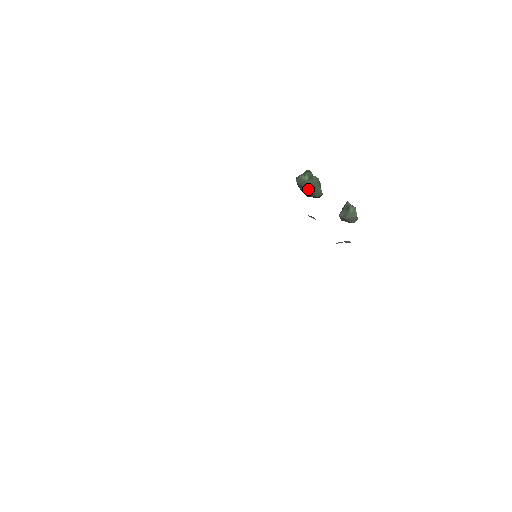
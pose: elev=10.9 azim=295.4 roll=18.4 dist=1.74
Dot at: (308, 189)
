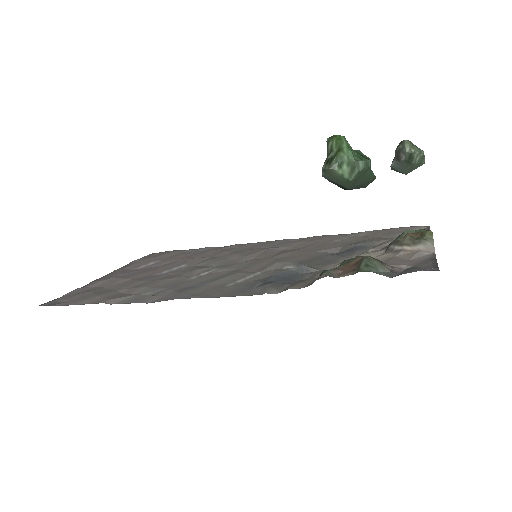
Dot at: (350, 188)
